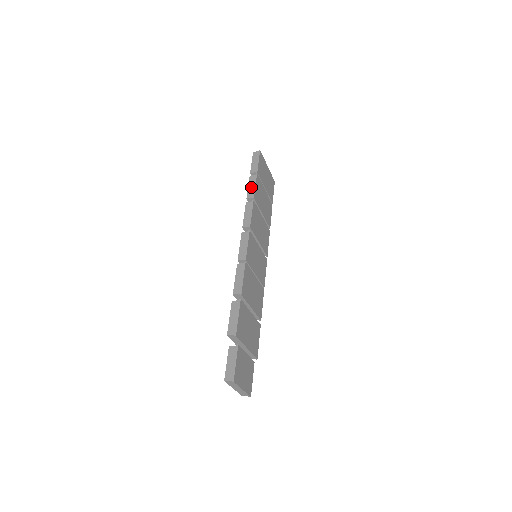
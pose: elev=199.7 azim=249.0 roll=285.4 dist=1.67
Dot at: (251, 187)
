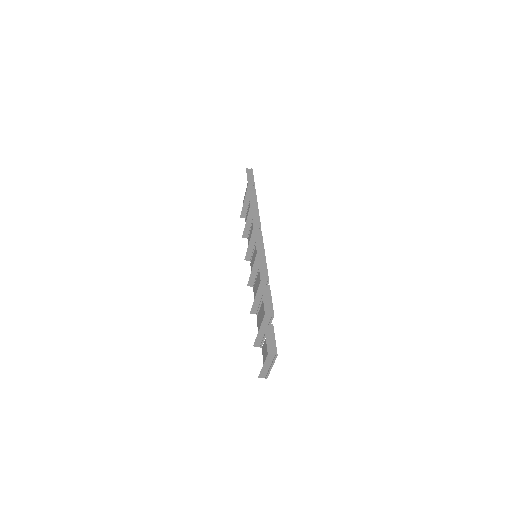
Dot at: (253, 196)
